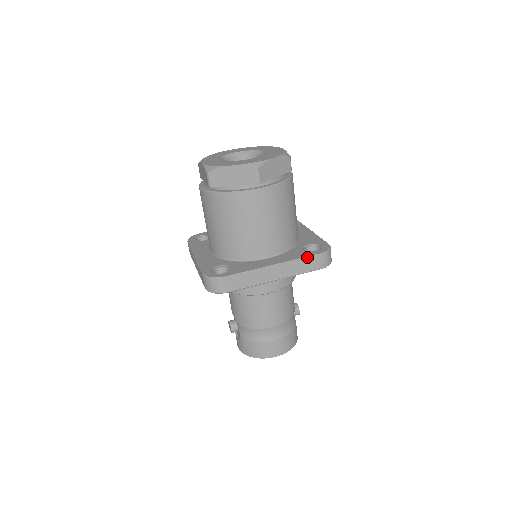
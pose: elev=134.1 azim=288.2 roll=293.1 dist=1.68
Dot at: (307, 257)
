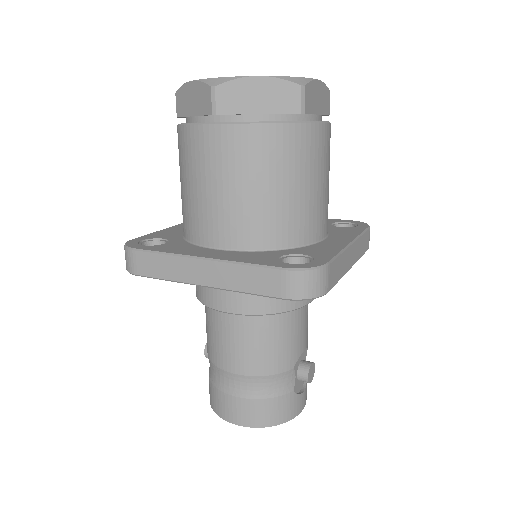
Dot at: (259, 265)
